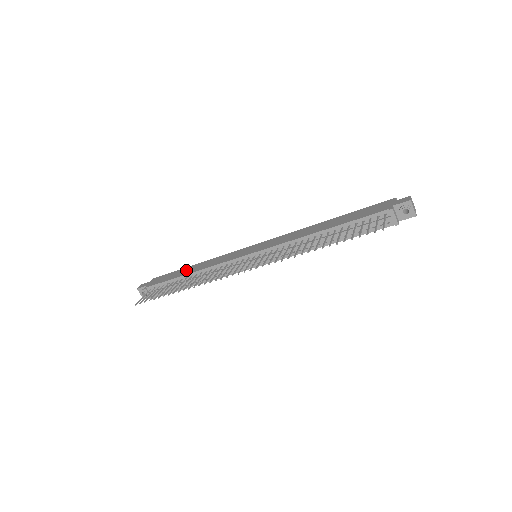
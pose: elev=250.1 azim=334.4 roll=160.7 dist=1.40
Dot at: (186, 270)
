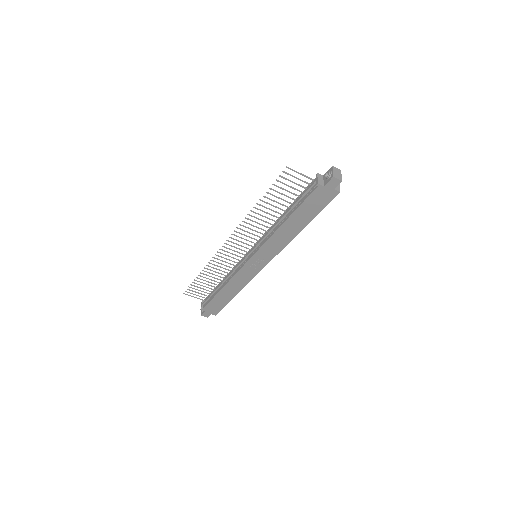
Dot at: occluded
